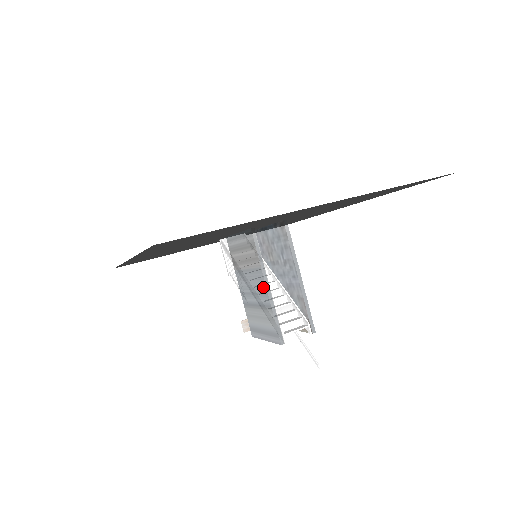
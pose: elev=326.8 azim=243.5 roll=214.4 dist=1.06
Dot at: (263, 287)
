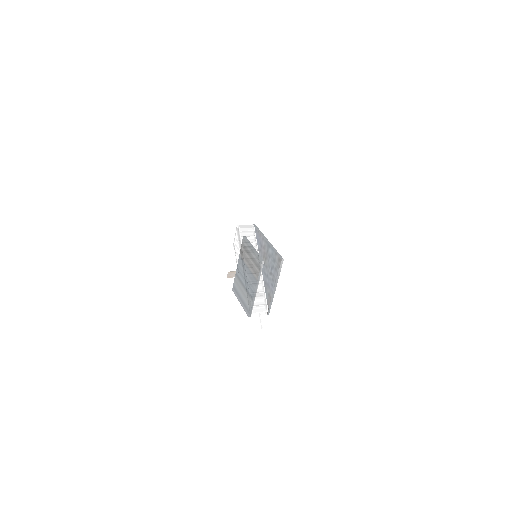
Dot at: (253, 288)
